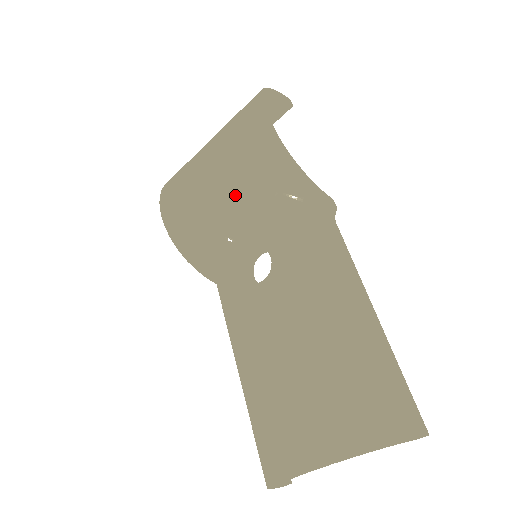
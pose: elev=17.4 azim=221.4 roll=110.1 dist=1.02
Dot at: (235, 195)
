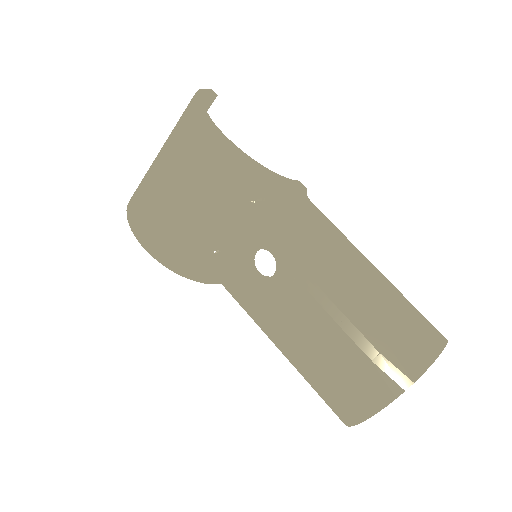
Dot at: (217, 212)
